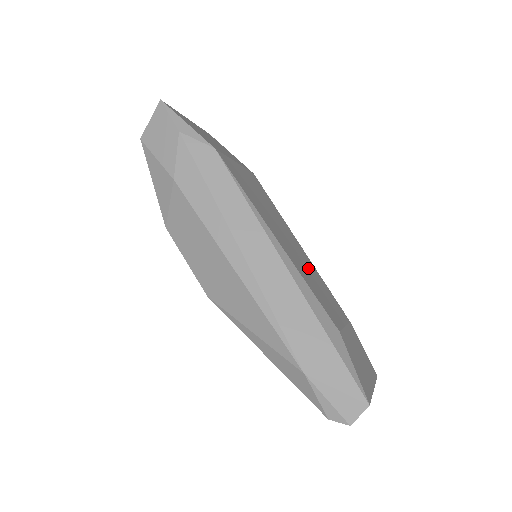
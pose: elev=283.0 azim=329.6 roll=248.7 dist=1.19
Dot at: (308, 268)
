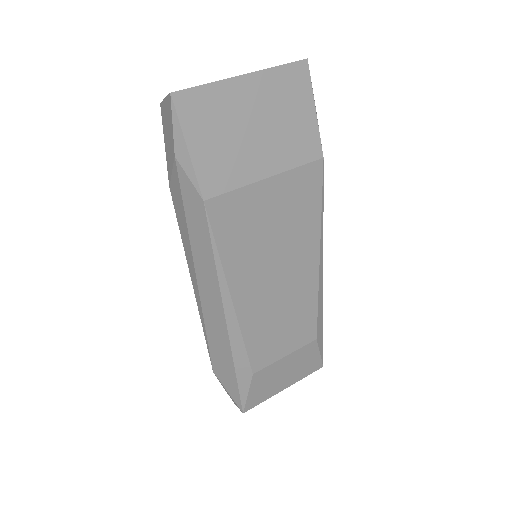
Dot at: (287, 304)
